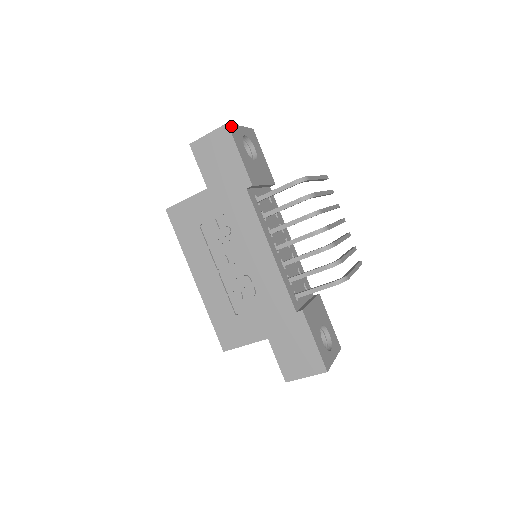
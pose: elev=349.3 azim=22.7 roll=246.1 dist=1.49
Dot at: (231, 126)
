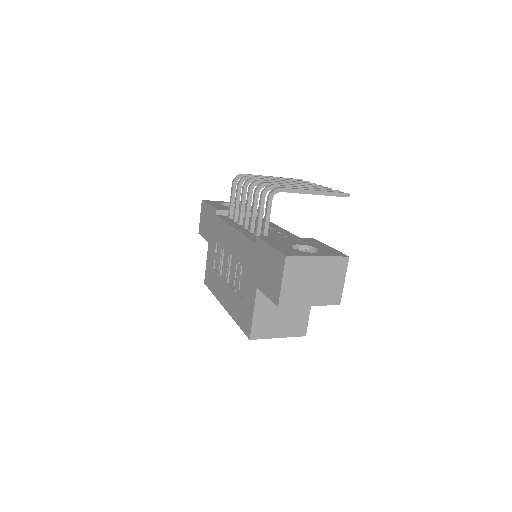
Dot at: occluded
